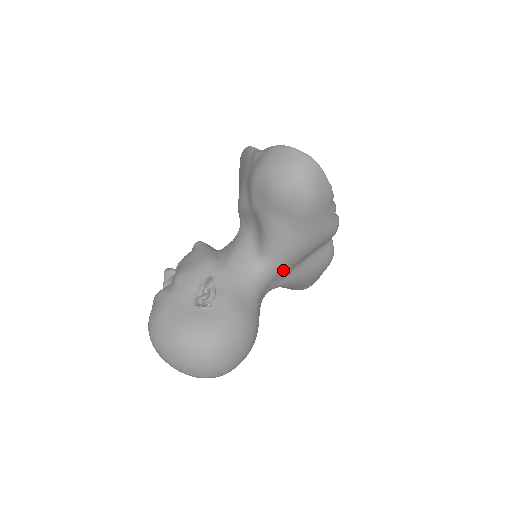
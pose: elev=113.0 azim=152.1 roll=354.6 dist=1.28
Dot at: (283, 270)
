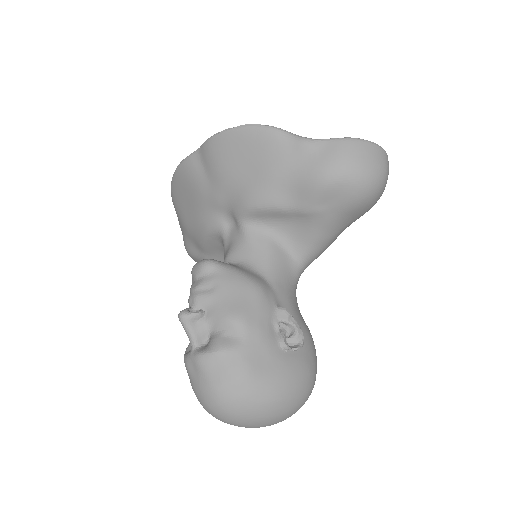
Dot at: occluded
